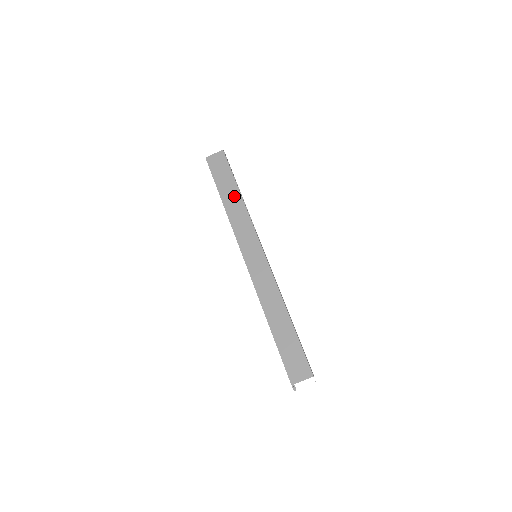
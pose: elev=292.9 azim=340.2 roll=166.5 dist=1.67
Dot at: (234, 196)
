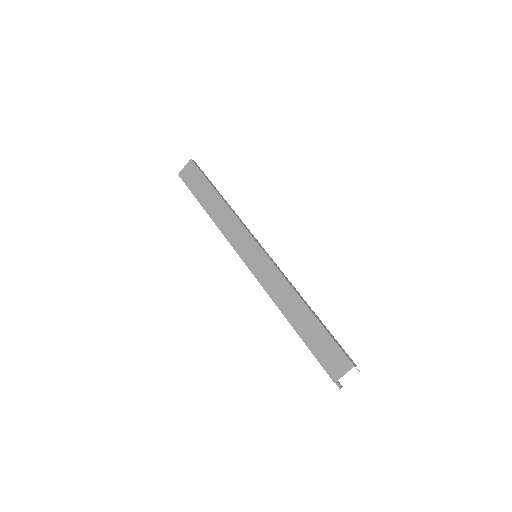
Dot at: (216, 202)
